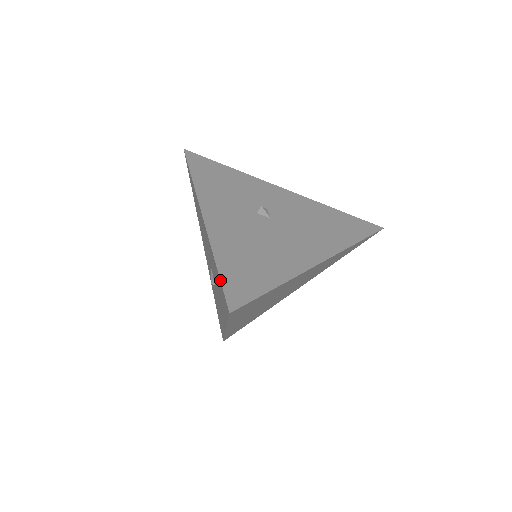
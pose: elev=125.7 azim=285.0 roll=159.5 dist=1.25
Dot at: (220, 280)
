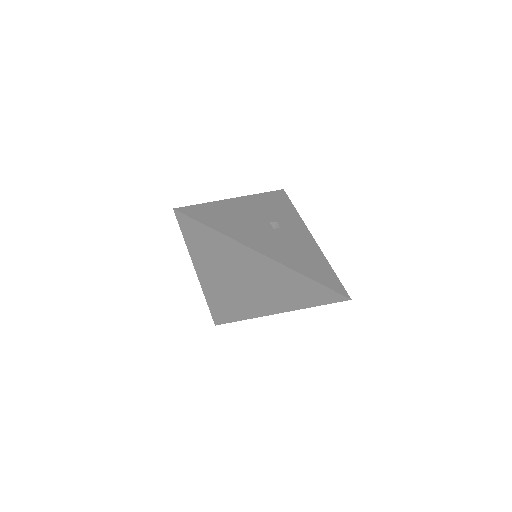
Dot at: (194, 205)
